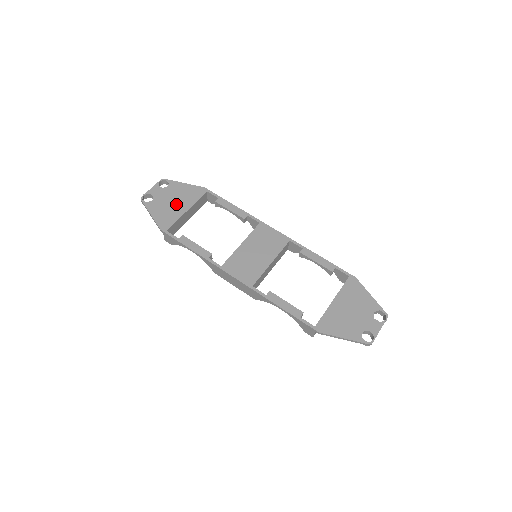
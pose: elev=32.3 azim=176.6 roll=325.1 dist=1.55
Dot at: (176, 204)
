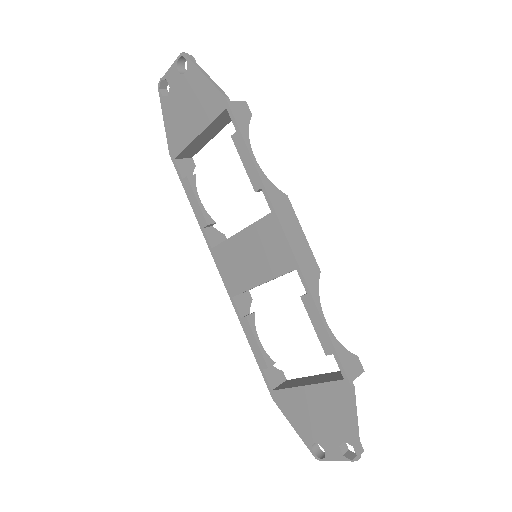
Dot at: (188, 116)
